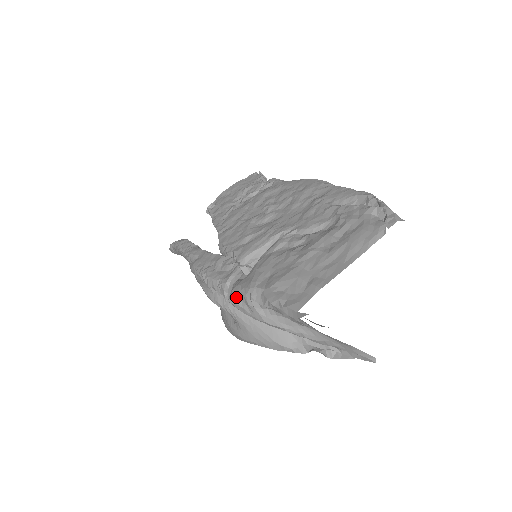
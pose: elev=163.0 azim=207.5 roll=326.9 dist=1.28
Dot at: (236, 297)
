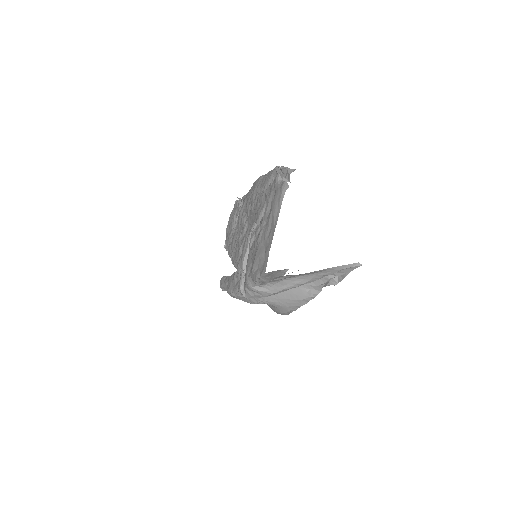
Dot at: (247, 292)
